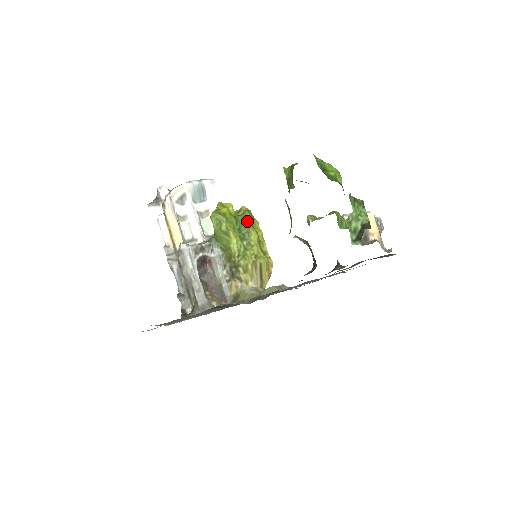
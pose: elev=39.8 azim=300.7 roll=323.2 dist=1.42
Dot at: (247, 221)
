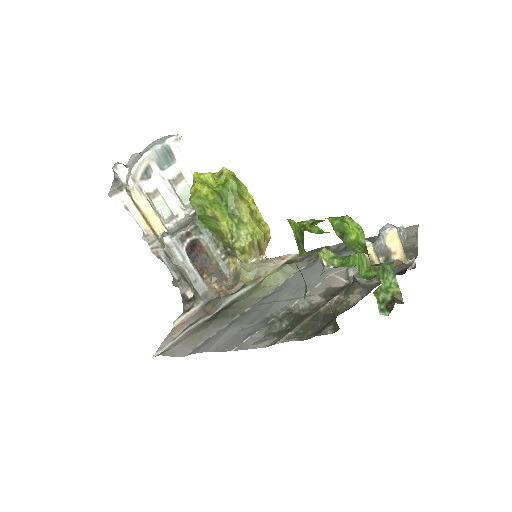
Dot at: (233, 192)
